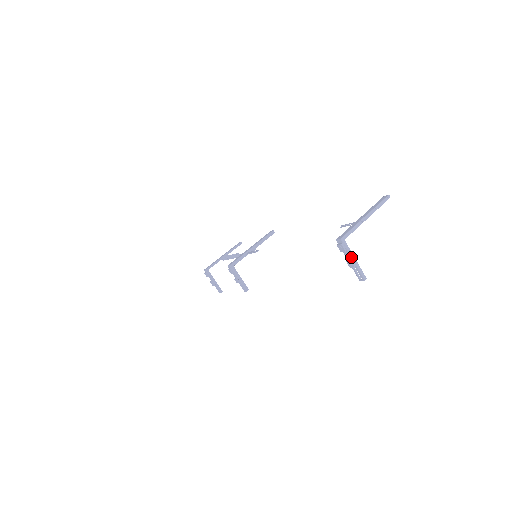
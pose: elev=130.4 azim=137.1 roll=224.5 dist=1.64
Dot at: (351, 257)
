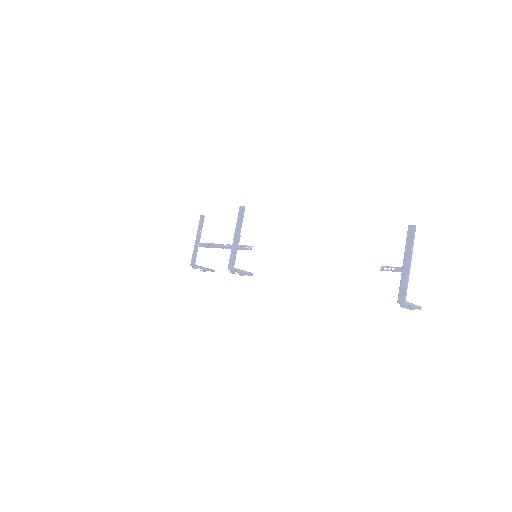
Dot at: (411, 306)
